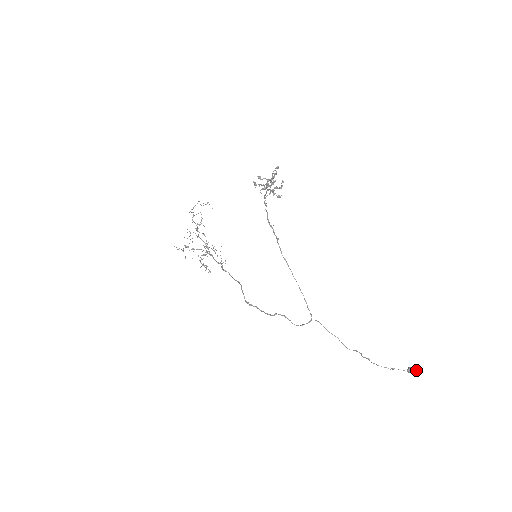
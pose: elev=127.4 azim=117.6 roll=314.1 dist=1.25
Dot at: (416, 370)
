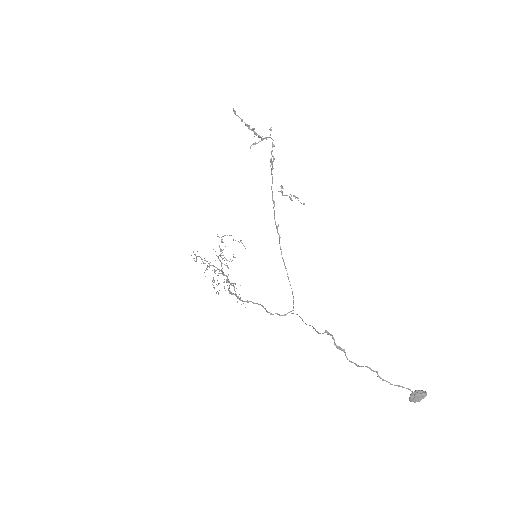
Dot at: (420, 393)
